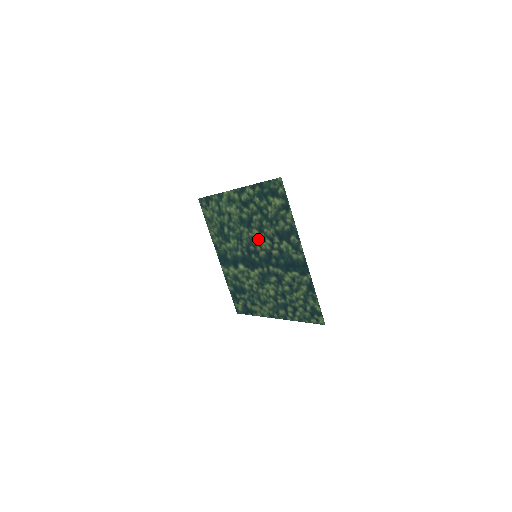
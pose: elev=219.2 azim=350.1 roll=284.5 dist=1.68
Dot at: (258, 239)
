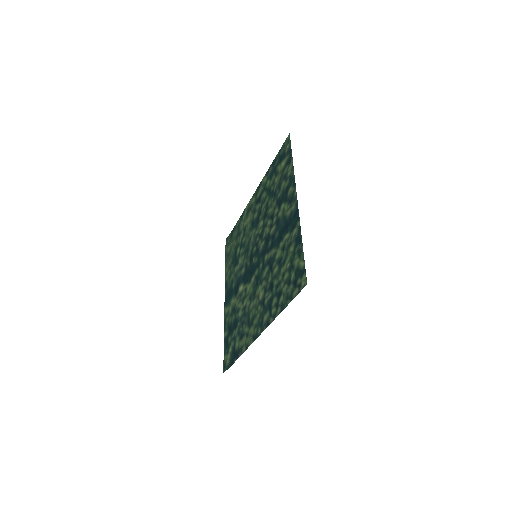
Dot at: (261, 230)
